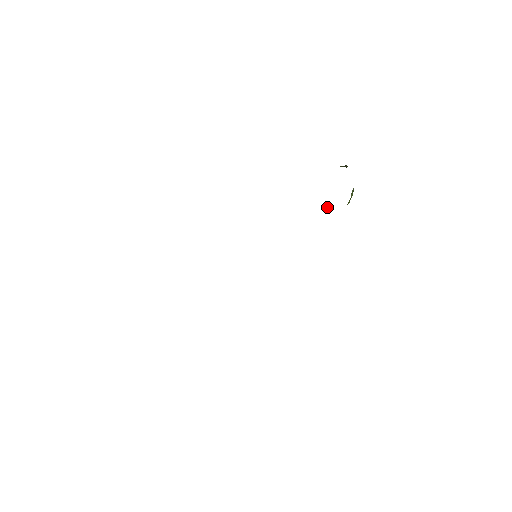
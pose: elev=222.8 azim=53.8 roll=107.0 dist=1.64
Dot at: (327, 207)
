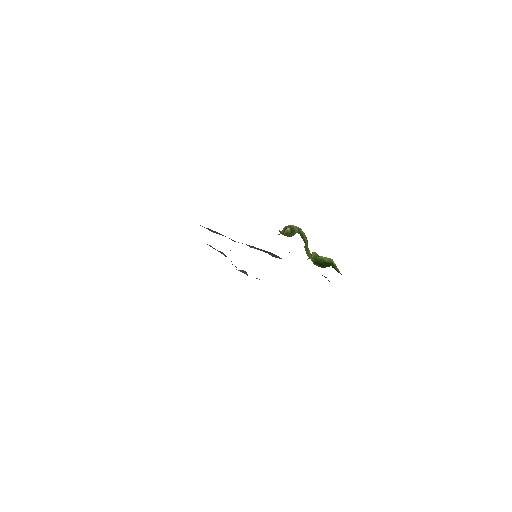
Dot at: occluded
